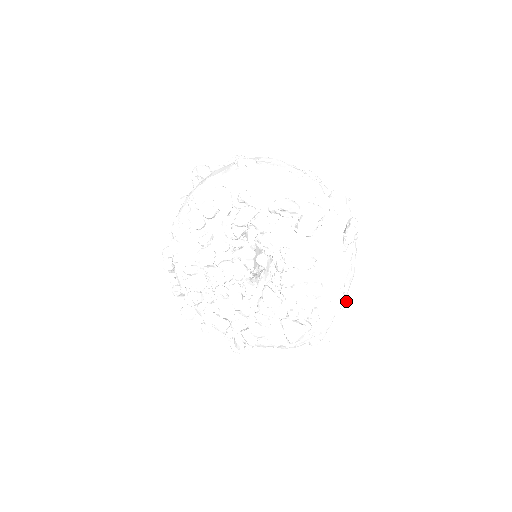
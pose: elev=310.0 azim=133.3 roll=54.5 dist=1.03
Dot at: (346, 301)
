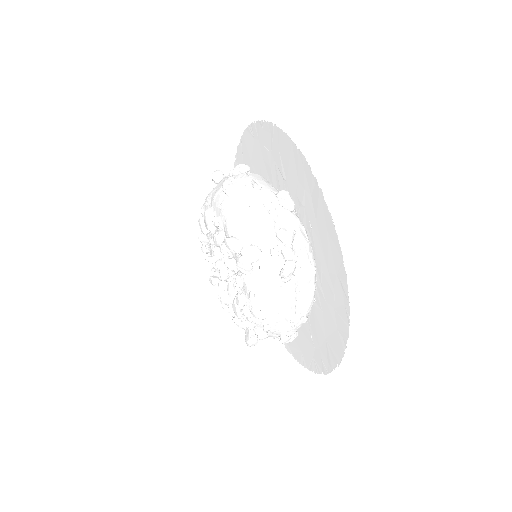
Dot at: (316, 313)
